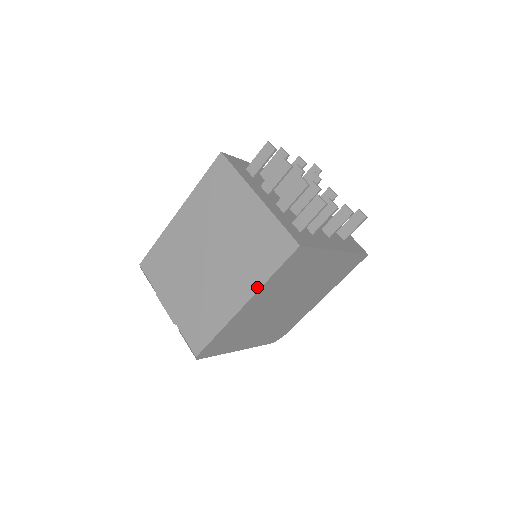
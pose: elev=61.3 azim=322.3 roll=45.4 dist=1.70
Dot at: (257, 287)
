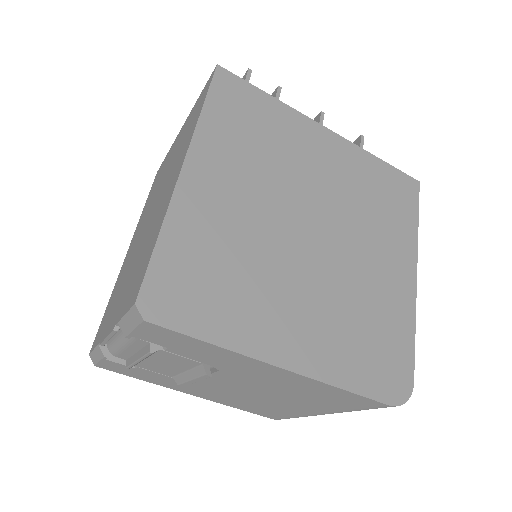
Dot at: (191, 136)
